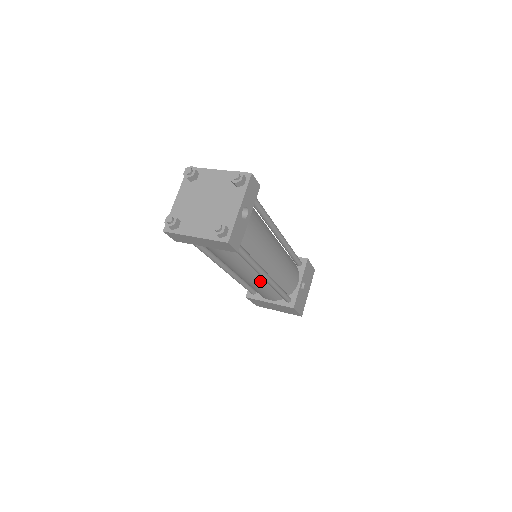
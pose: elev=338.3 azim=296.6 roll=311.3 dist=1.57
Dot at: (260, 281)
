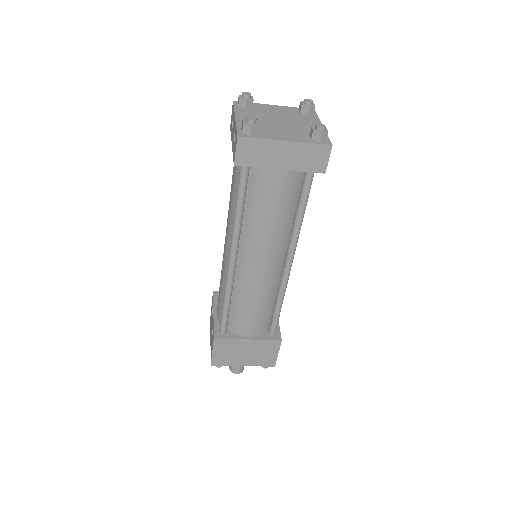
Dot at: (272, 279)
